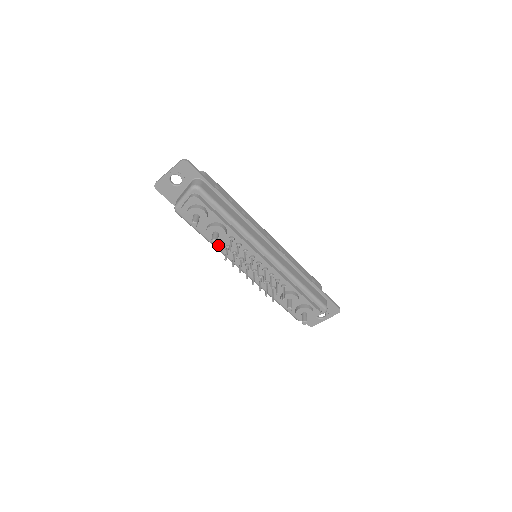
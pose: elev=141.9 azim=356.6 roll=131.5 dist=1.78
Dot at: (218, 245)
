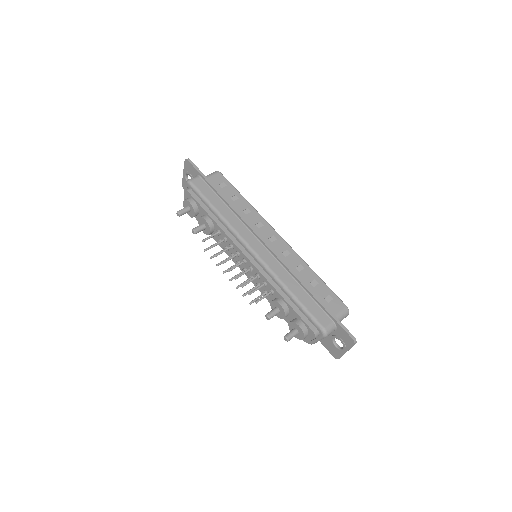
Dot at: (215, 239)
